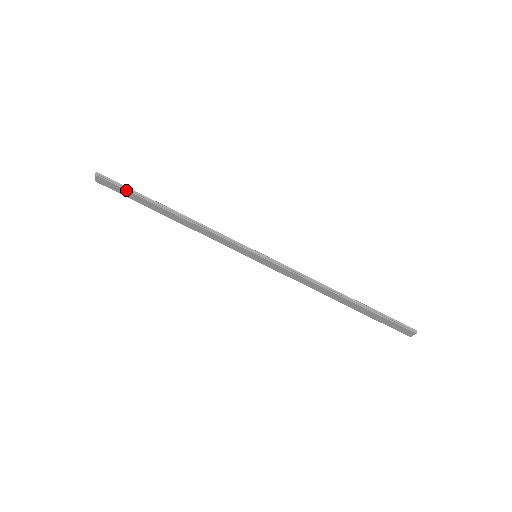
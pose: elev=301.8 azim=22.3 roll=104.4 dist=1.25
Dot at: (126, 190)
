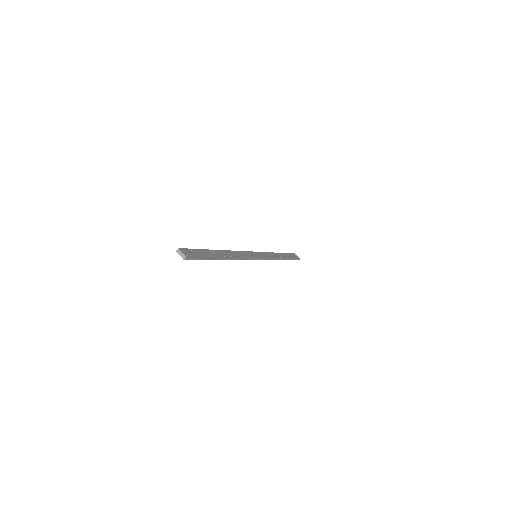
Dot at: occluded
